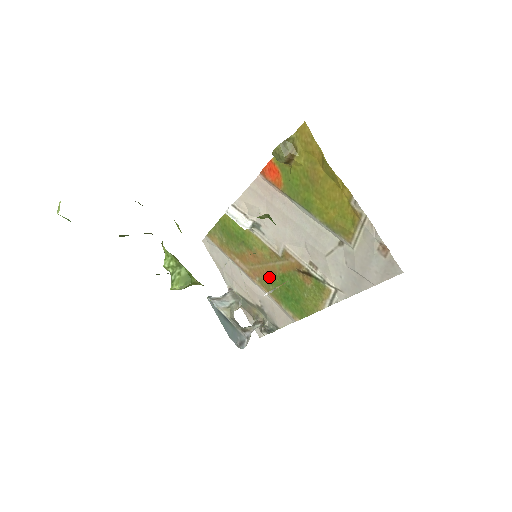
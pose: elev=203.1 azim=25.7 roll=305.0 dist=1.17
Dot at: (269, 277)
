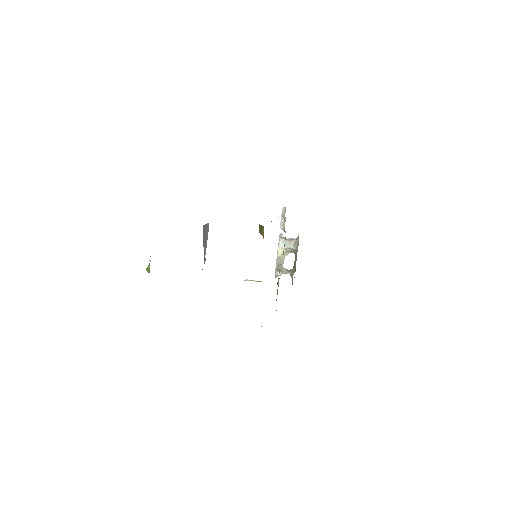
Dot at: occluded
